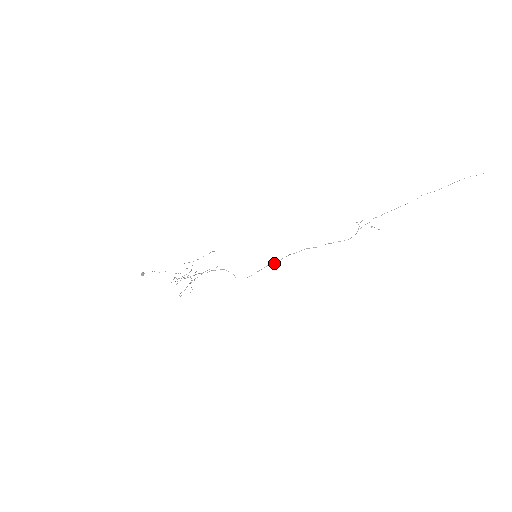
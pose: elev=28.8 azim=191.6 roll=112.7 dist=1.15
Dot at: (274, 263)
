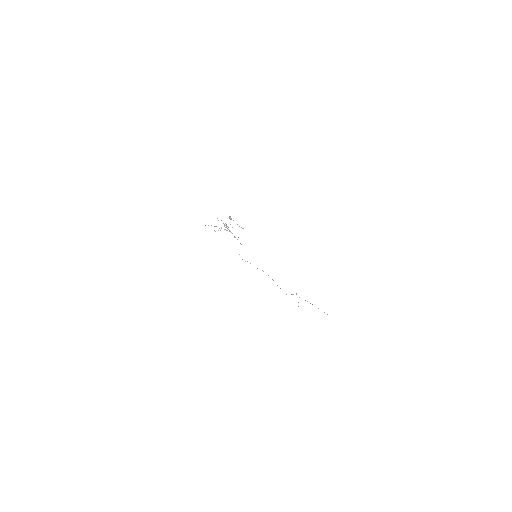
Dot at: occluded
